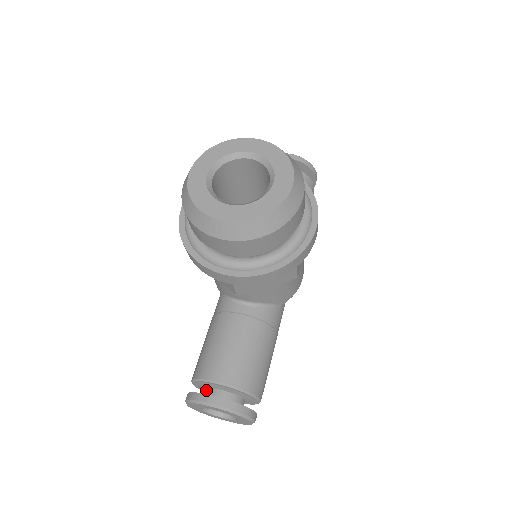
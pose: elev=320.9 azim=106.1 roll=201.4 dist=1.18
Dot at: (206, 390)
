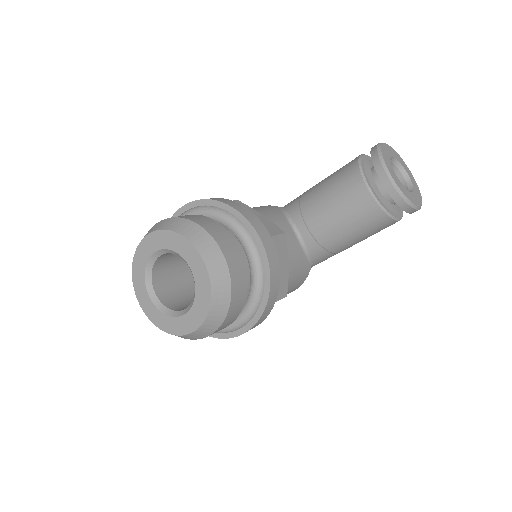
Dot at: occluded
